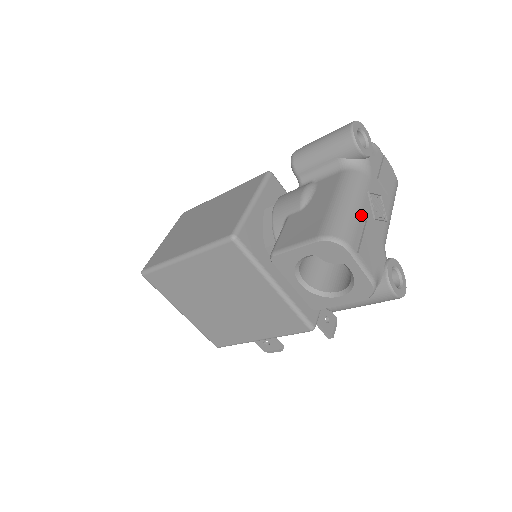
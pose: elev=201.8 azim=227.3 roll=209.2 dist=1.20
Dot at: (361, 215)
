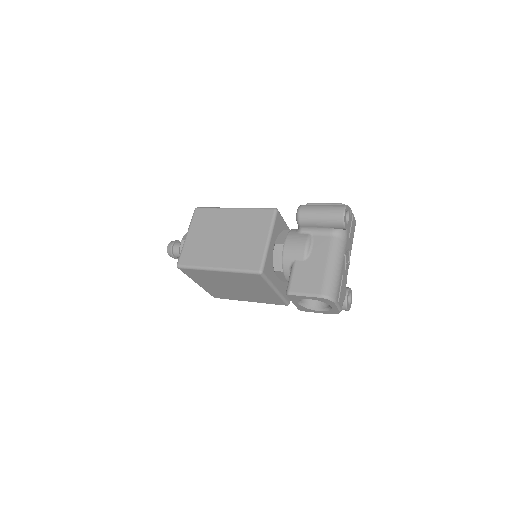
Dot at: (341, 274)
